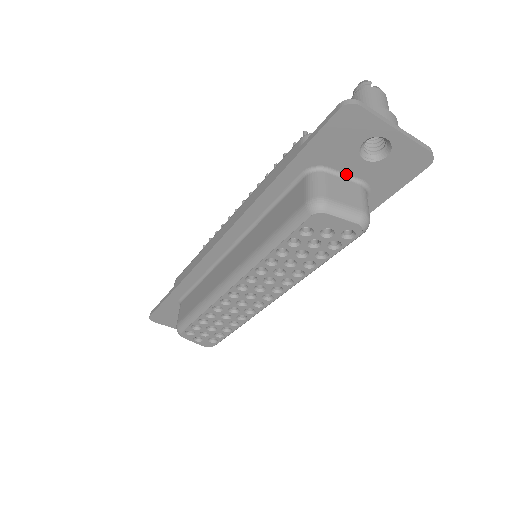
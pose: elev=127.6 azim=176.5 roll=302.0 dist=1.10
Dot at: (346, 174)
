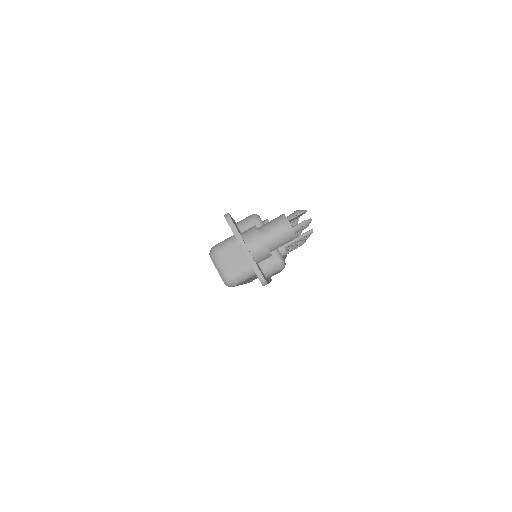
Dot at: occluded
